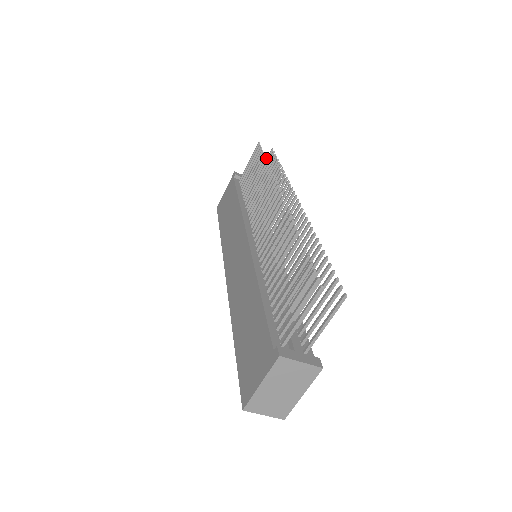
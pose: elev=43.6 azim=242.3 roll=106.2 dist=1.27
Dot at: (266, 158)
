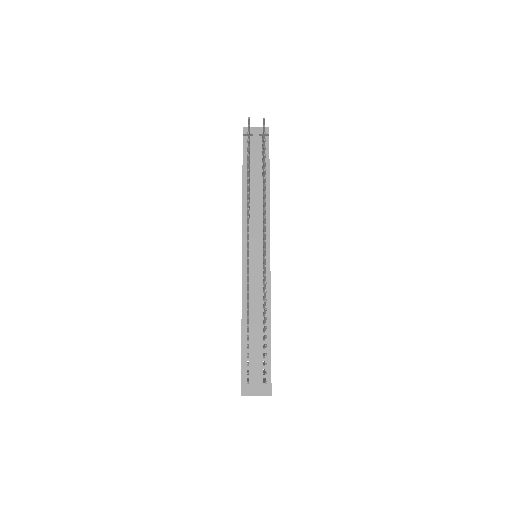
Dot at: (248, 162)
